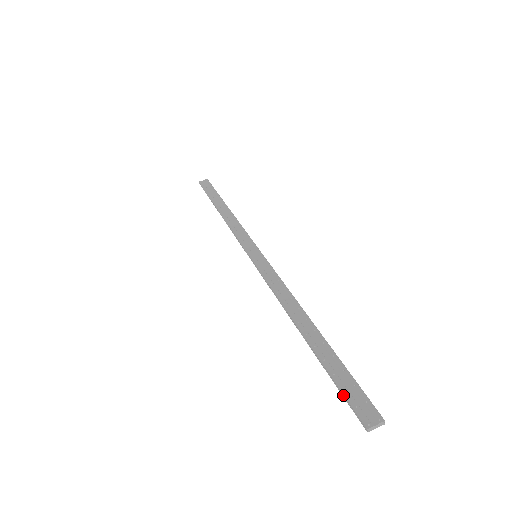
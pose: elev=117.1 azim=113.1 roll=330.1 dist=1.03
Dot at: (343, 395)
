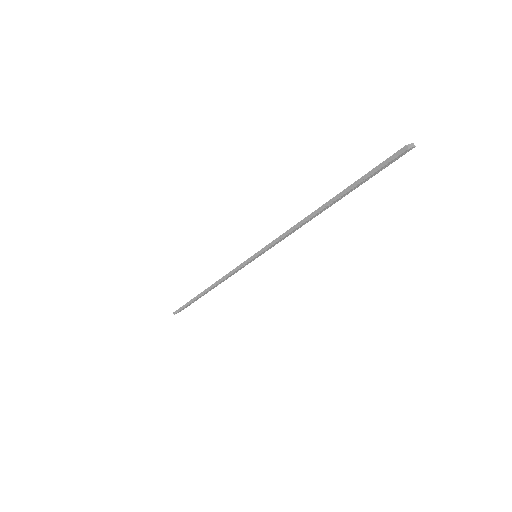
Dot at: (378, 169)
